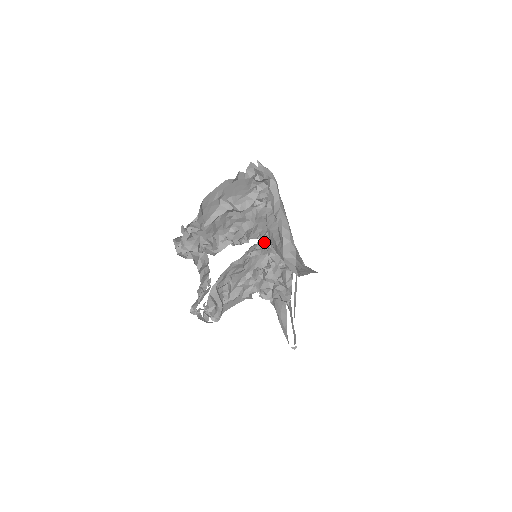
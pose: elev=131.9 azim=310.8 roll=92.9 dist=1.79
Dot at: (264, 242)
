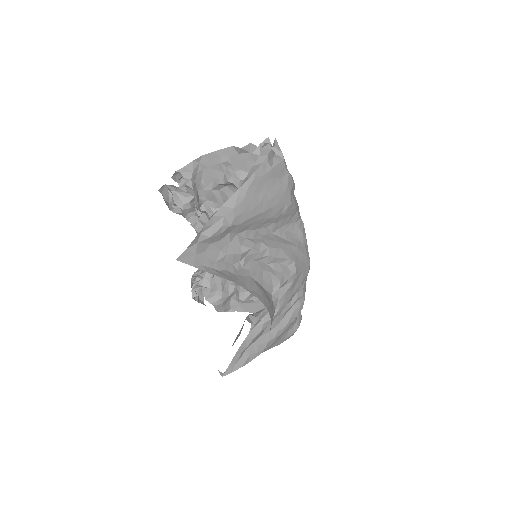
Dot at: occluded
